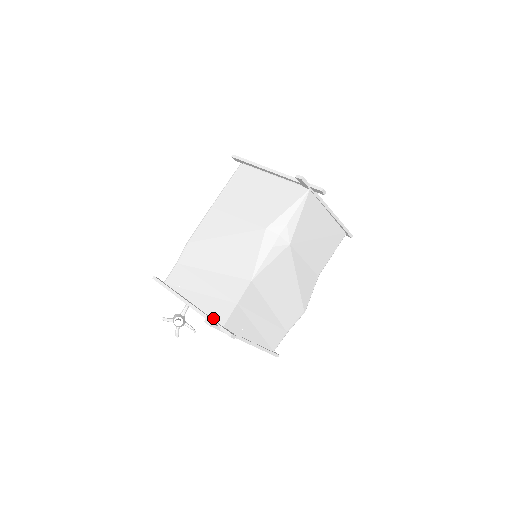
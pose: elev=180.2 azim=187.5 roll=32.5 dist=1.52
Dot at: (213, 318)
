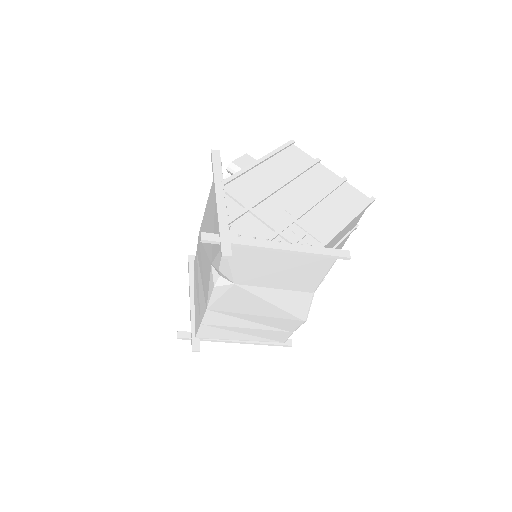
Dot at: (195, 324)
